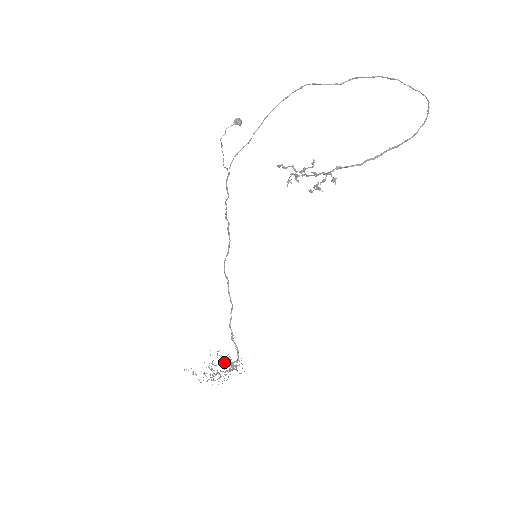
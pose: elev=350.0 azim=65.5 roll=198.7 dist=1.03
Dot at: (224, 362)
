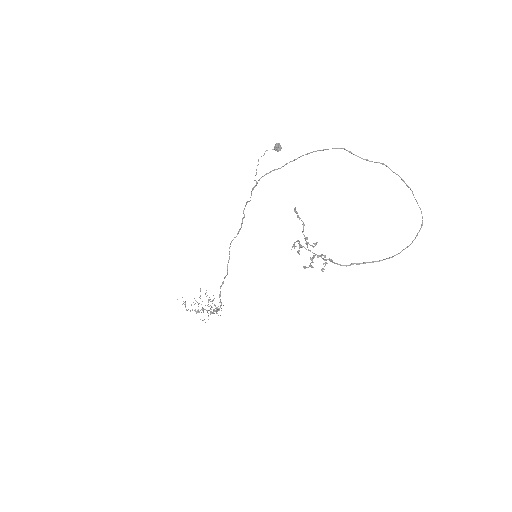
Dot at: occluded
